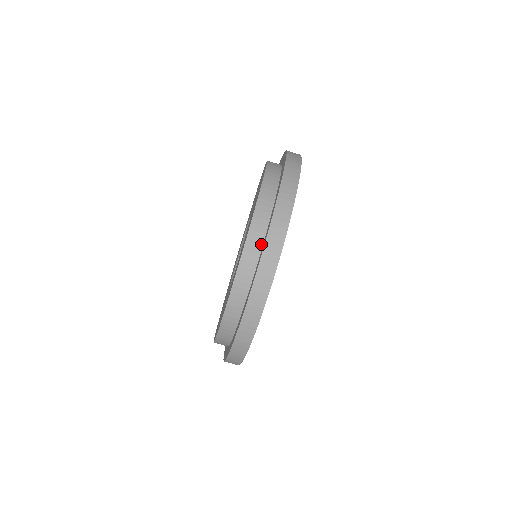
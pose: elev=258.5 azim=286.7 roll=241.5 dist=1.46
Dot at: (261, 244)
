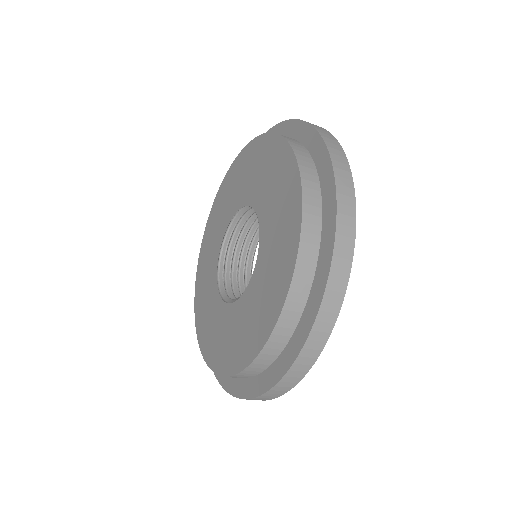
Dot at: (291, 333)
